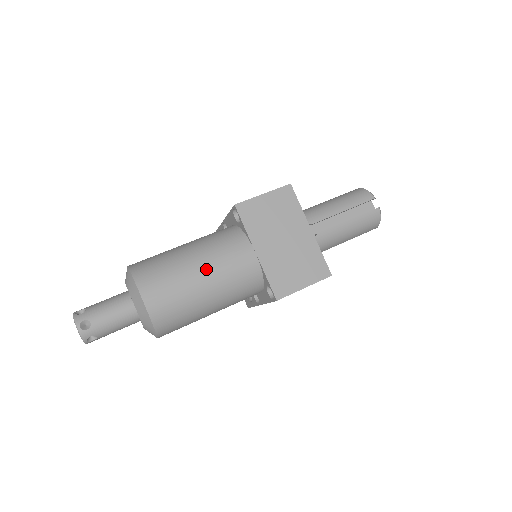
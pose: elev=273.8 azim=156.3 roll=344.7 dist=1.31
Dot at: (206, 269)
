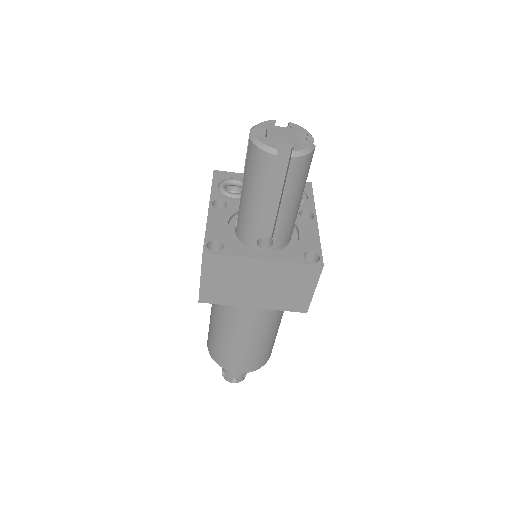
Dot at: (243, 339)
